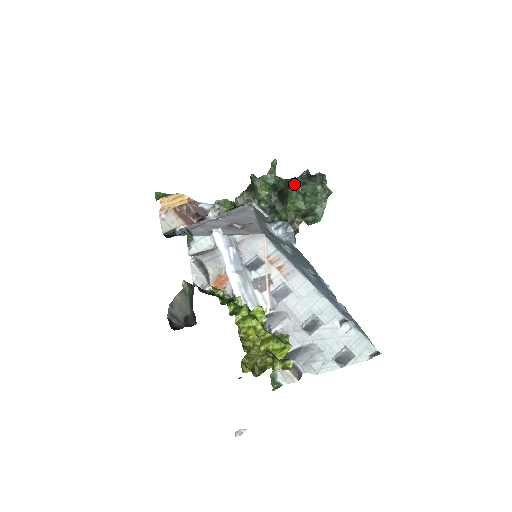
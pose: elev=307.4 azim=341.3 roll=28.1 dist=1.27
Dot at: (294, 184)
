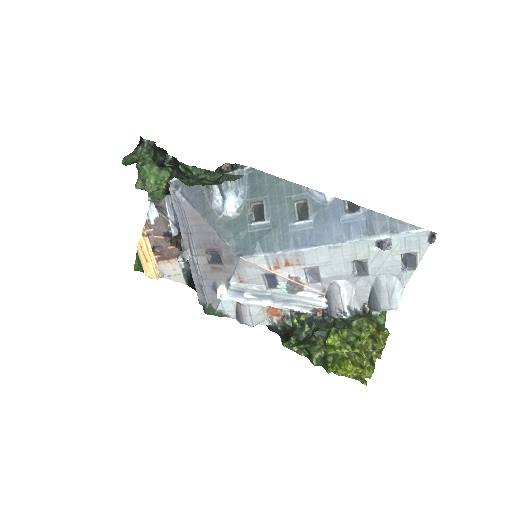
Dot at: occluded
